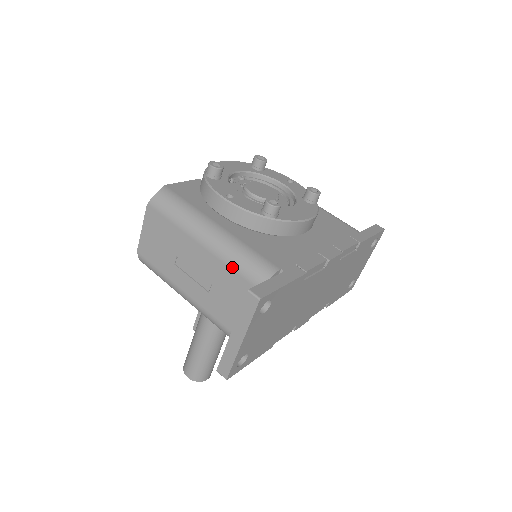
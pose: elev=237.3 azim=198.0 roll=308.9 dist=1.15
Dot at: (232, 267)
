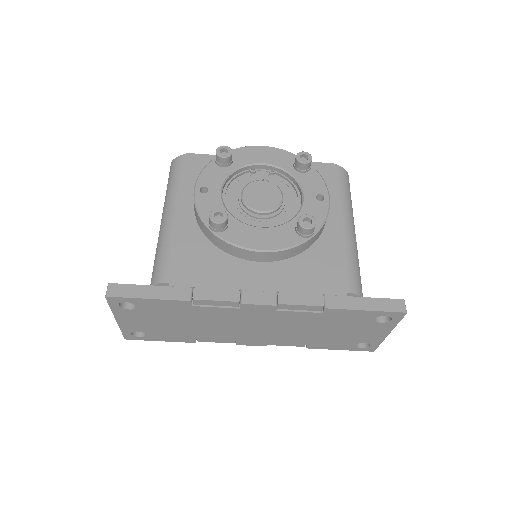
Dot at: (155, 256)
